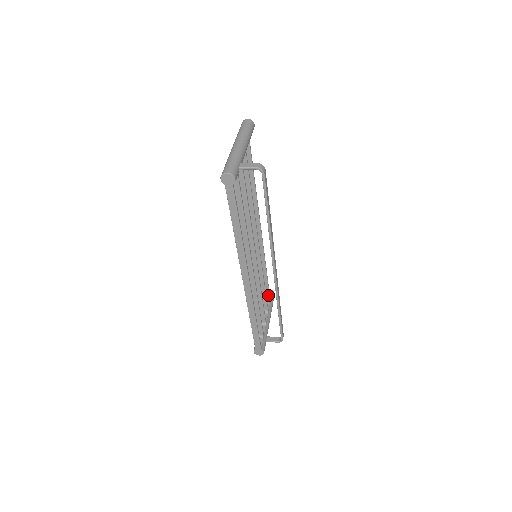
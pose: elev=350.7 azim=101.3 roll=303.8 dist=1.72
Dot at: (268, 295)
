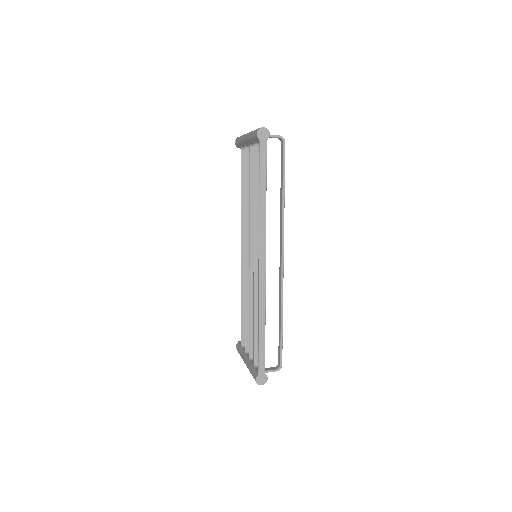
Dot at: occluded
